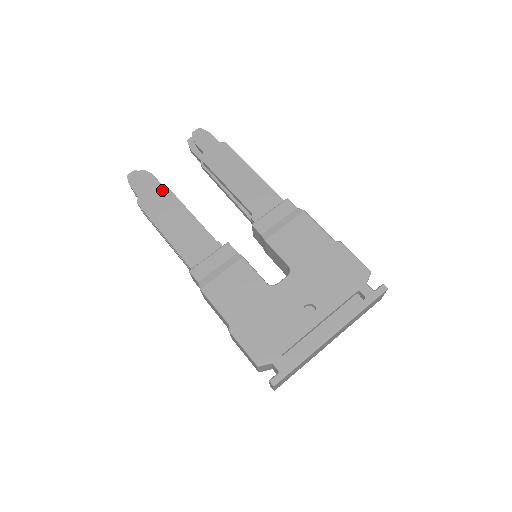
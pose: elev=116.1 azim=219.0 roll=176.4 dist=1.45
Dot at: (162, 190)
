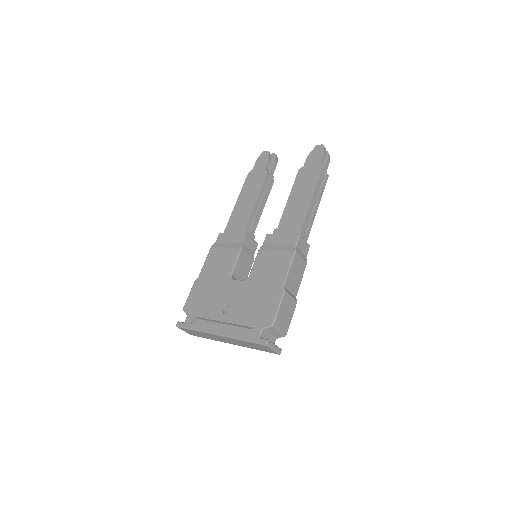
Dot at: (264, 174)
